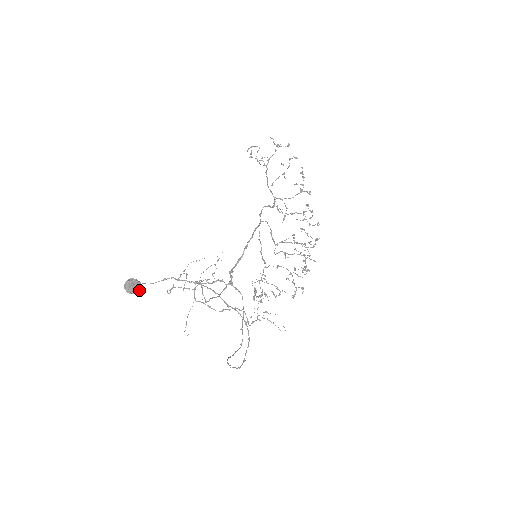
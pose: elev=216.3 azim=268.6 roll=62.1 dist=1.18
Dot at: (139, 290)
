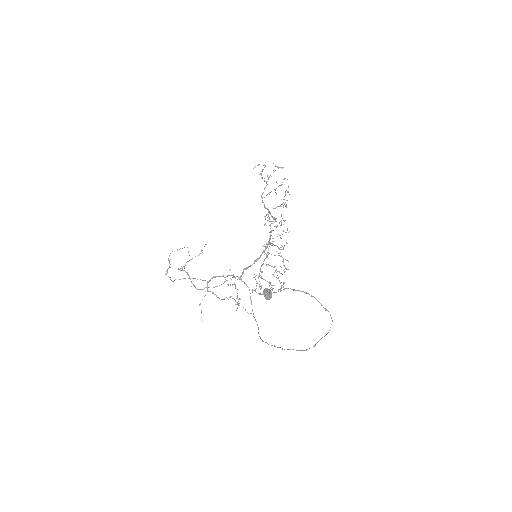
Dot at: (271, 297)
